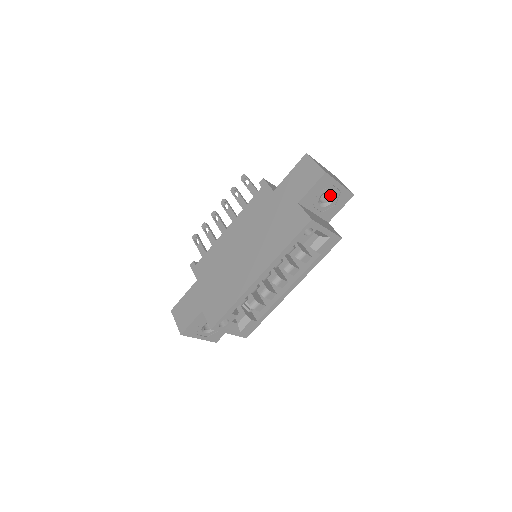
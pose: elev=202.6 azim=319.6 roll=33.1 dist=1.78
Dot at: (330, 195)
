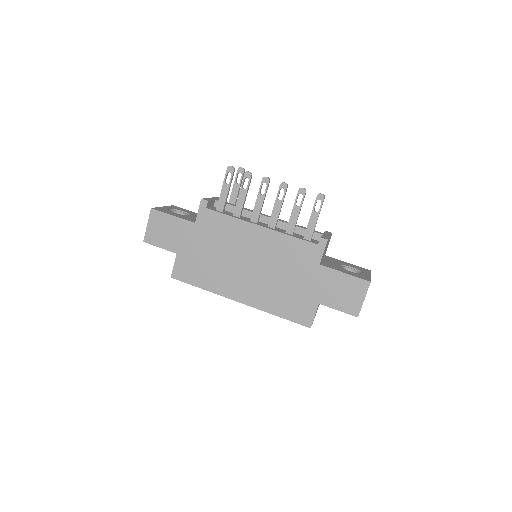
Dot at: occluded
